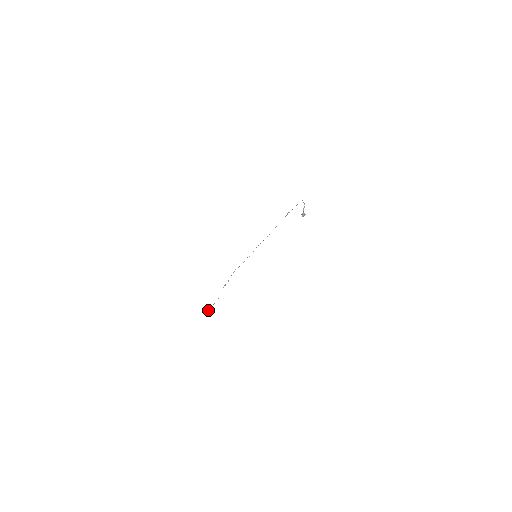
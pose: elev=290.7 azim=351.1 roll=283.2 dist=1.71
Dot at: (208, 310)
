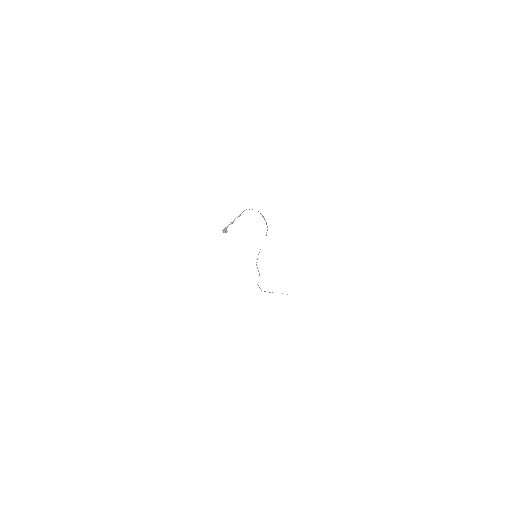
Dot at: occluded
